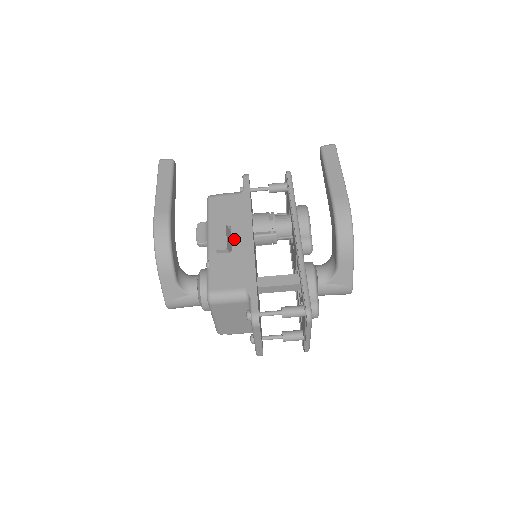
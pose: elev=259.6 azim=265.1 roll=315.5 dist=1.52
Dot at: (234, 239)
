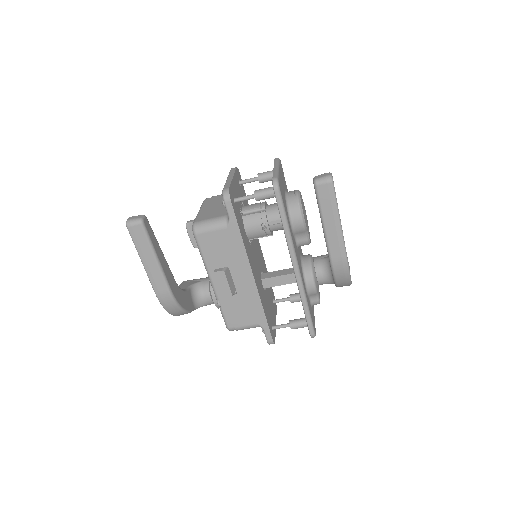
Dot at: (236, 281)
